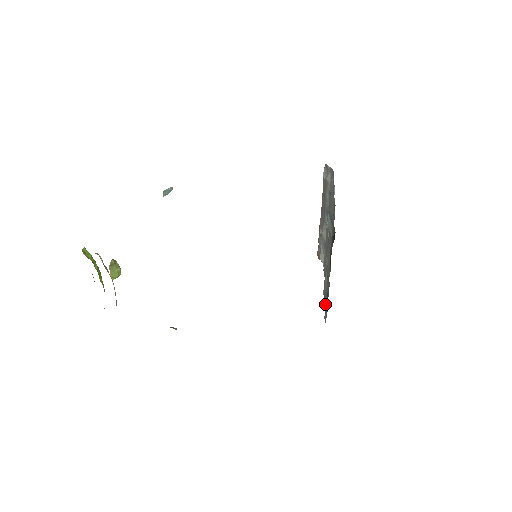
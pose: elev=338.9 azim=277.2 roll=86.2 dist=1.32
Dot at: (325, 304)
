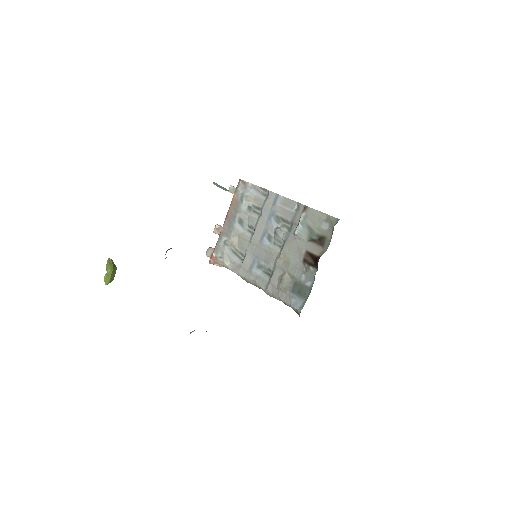
Dot at: (285, 296)
